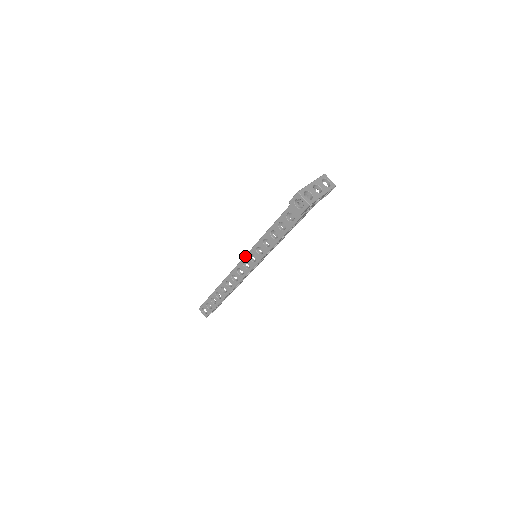
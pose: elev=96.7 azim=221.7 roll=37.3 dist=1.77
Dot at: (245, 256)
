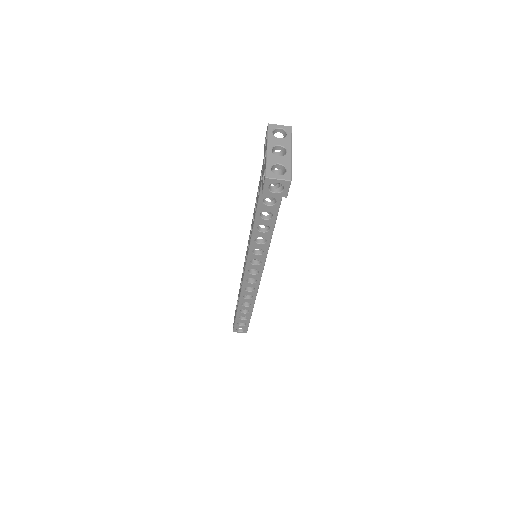
Dot at: (246, 266)
